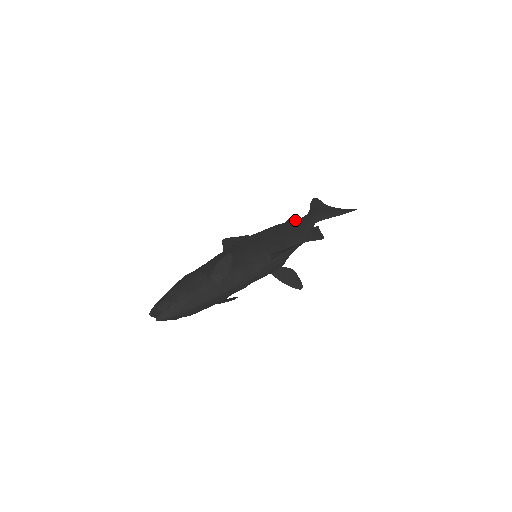
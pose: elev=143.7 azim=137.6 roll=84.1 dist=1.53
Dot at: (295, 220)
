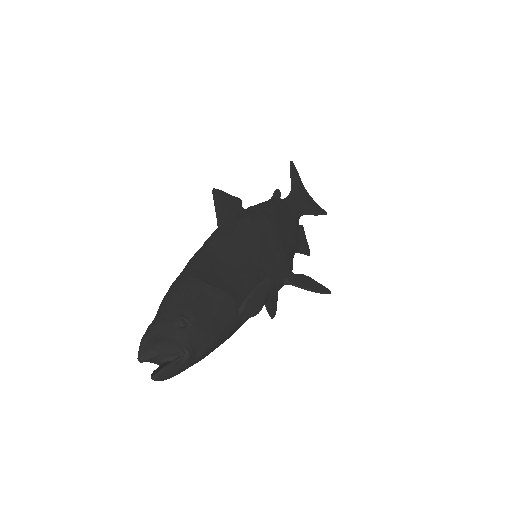
Dot at: (287, 202)
